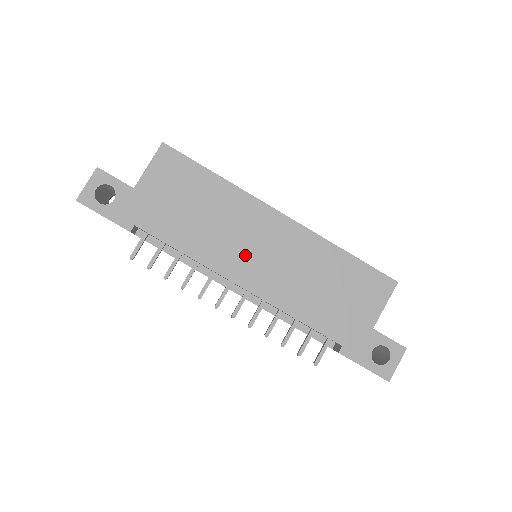
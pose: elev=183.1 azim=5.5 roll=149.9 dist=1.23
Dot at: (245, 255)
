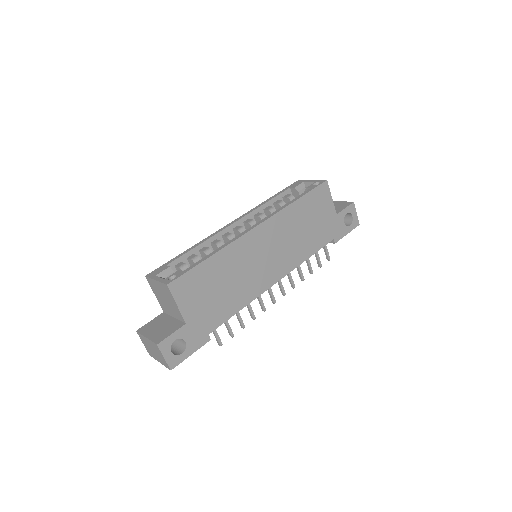
Dot at: (264, 268)
